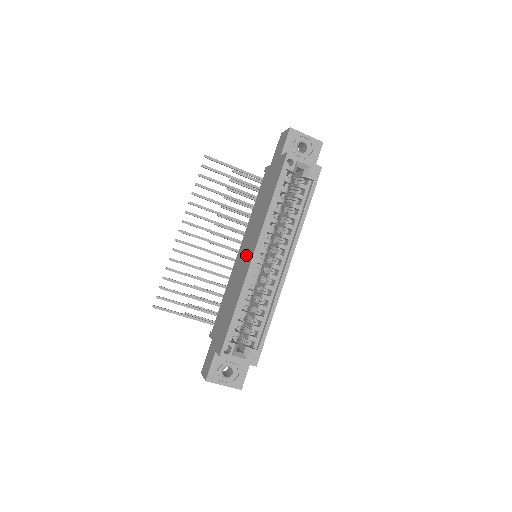
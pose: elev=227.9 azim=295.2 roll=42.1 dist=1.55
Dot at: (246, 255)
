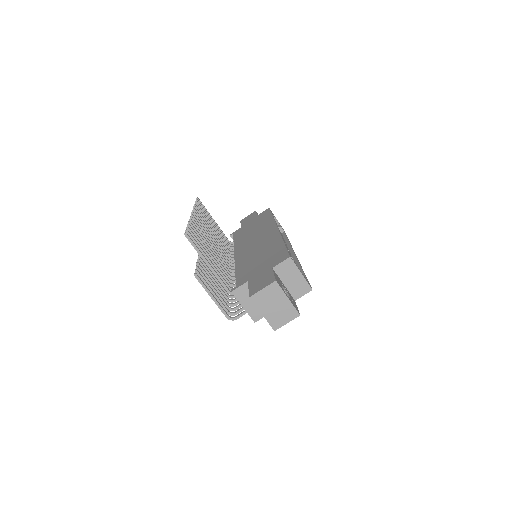
Dot at: (261, 238)
